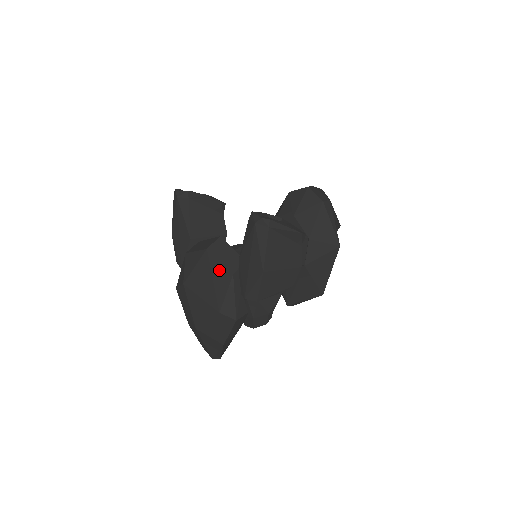
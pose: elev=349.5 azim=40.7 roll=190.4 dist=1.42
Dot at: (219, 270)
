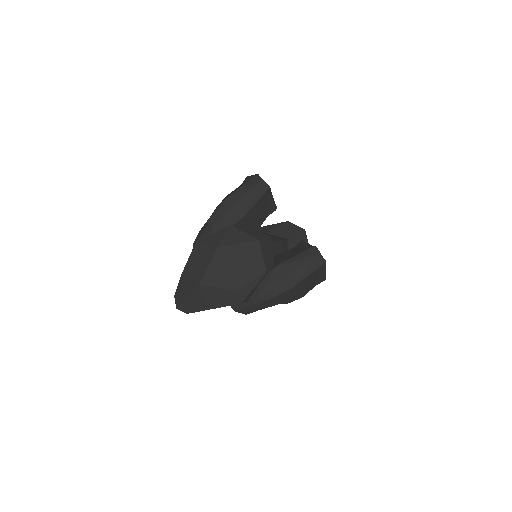
Dot at: (258, 262)
